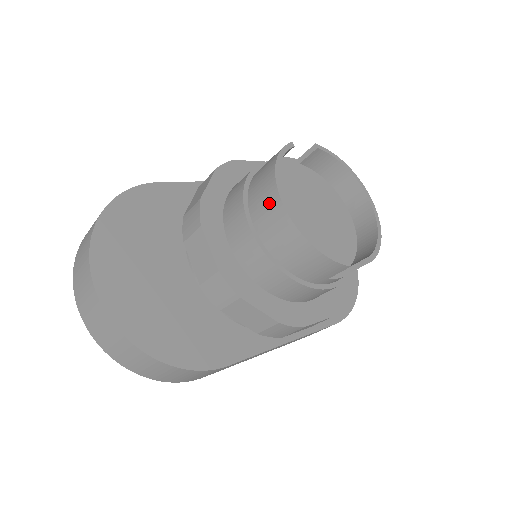
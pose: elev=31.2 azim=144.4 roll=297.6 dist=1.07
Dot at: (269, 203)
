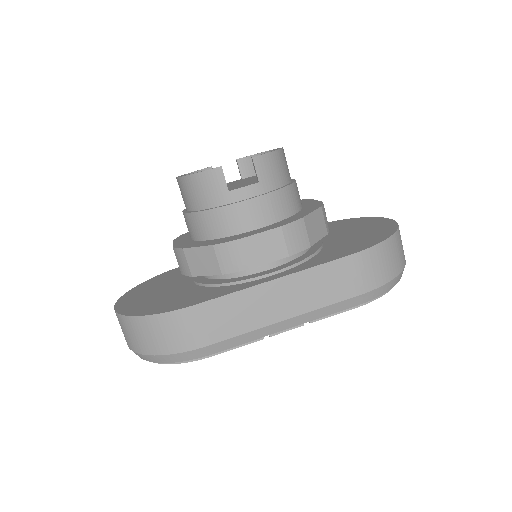
Dot at: occluded
